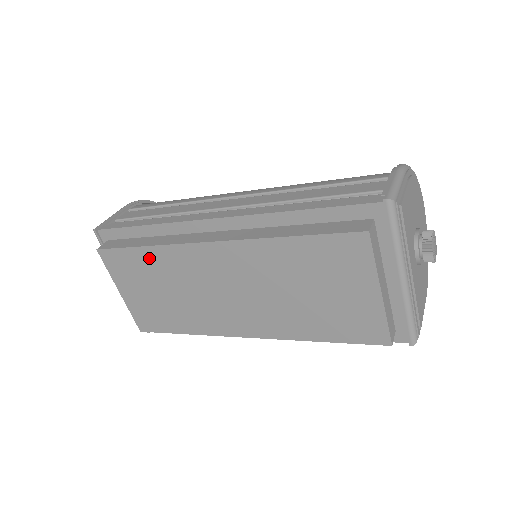
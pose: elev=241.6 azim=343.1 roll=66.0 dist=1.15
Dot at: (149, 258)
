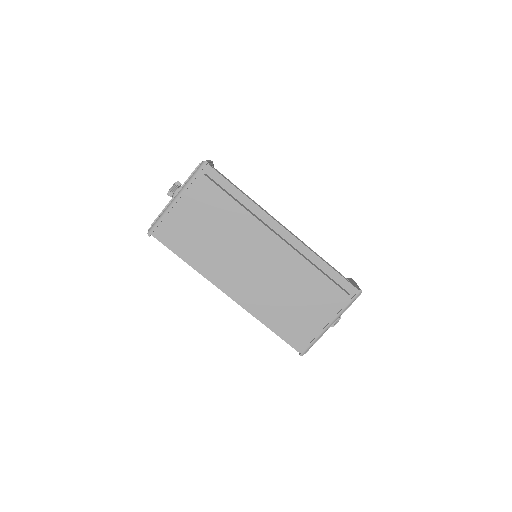
Dot at: (233, 210)
